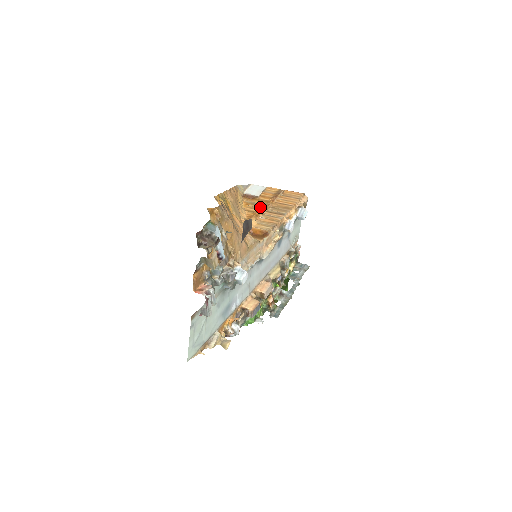
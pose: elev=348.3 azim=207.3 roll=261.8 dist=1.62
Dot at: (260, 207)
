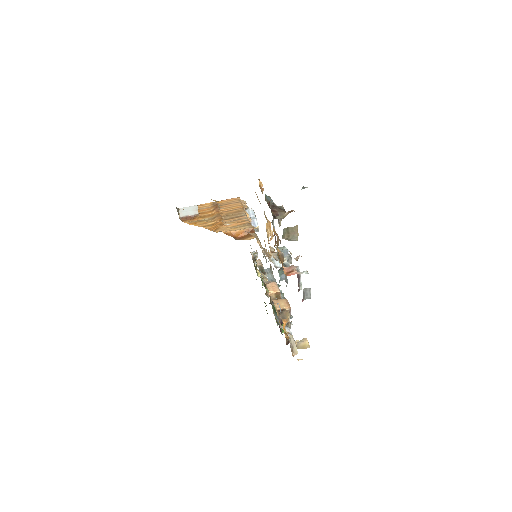
Dot at: (212, 220)
